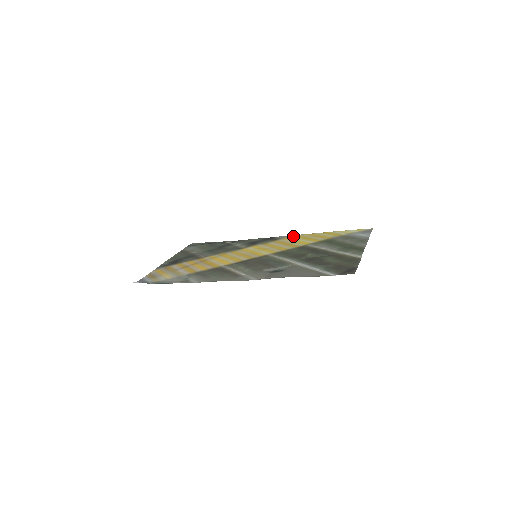
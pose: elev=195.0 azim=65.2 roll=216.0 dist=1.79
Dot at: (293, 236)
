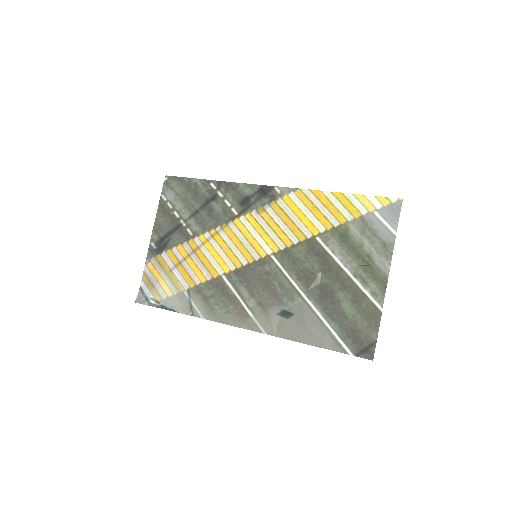
Dot at: (295, 194)
